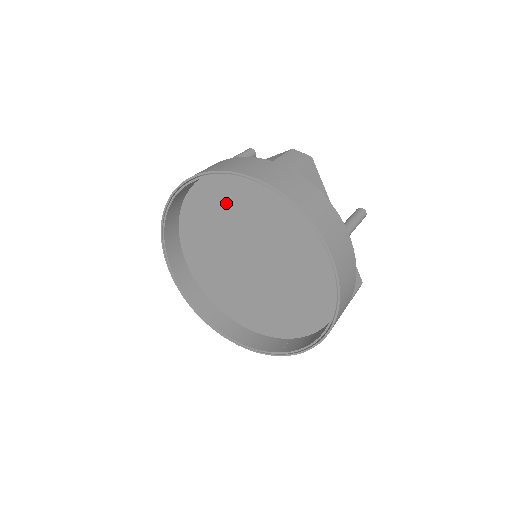
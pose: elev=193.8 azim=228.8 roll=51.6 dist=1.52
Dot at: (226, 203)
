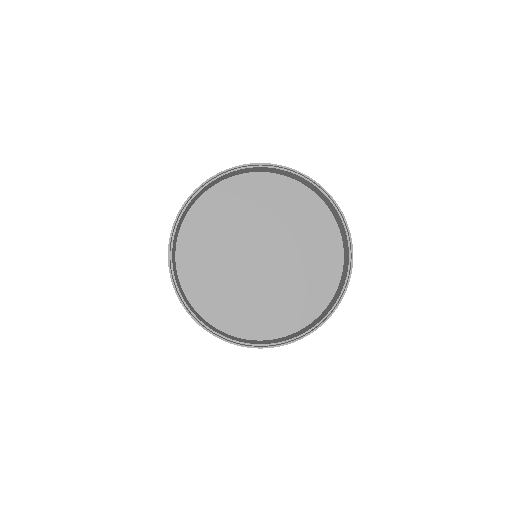
Dot at: (260, 200)
